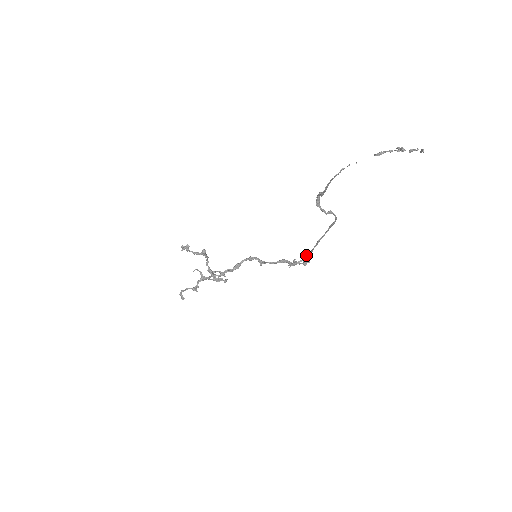
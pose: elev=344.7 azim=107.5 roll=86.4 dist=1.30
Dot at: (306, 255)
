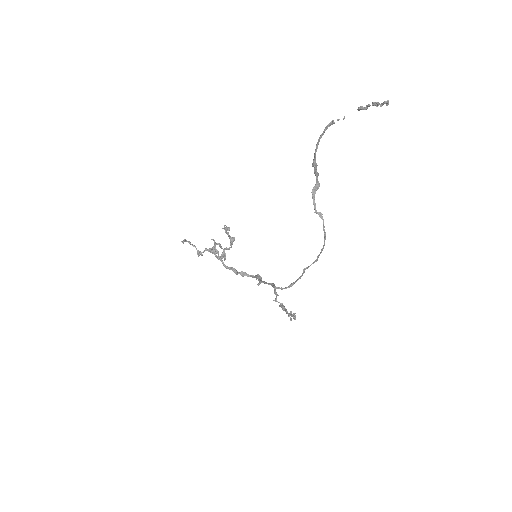
Dot at: (290, 285)
